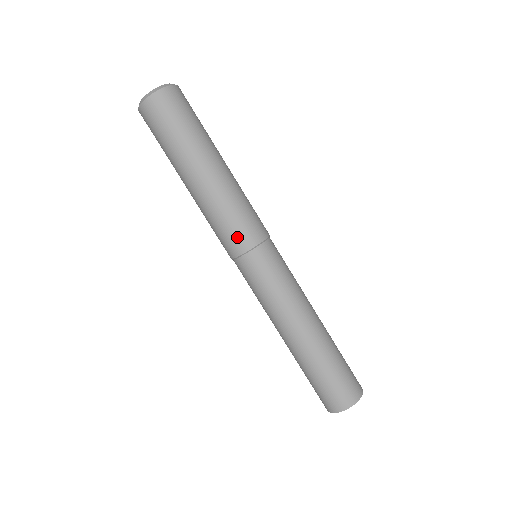
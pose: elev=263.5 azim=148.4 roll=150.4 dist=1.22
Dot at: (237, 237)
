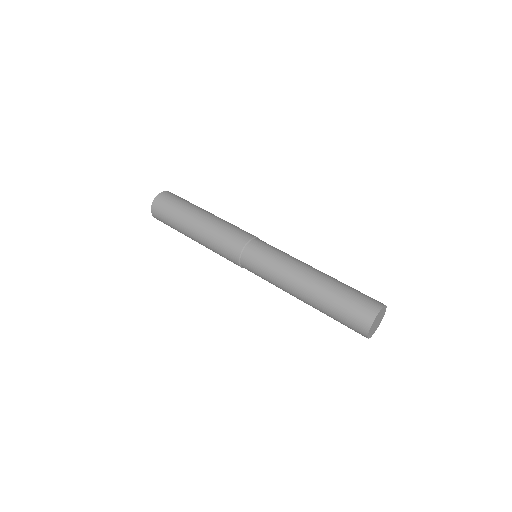
Dot at: (241, 234)
